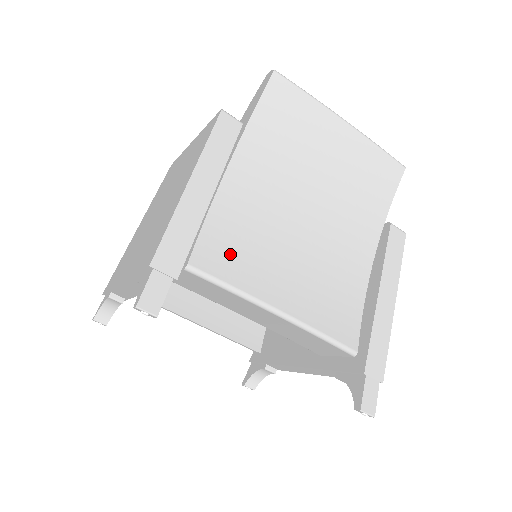
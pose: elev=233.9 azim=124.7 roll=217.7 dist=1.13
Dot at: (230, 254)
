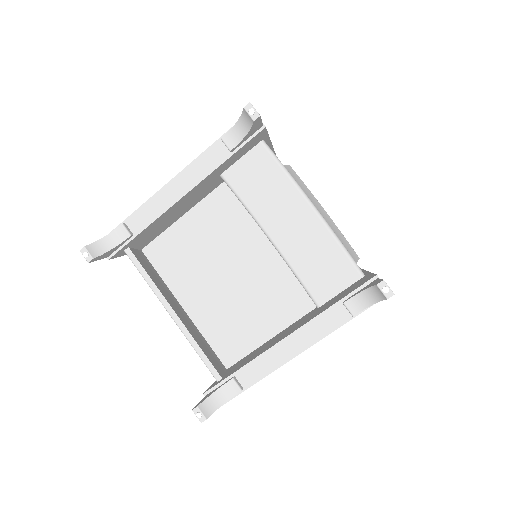
Dot at: occluded
